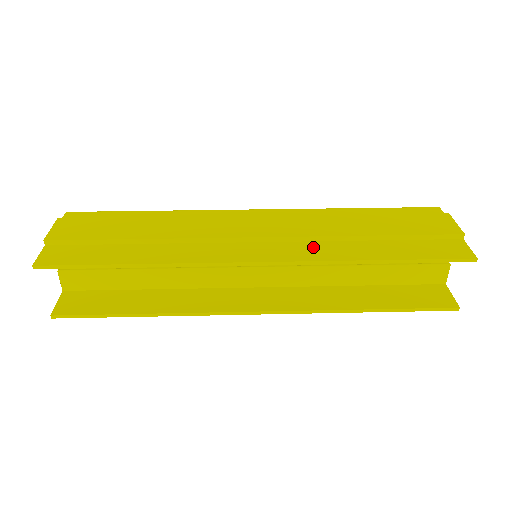
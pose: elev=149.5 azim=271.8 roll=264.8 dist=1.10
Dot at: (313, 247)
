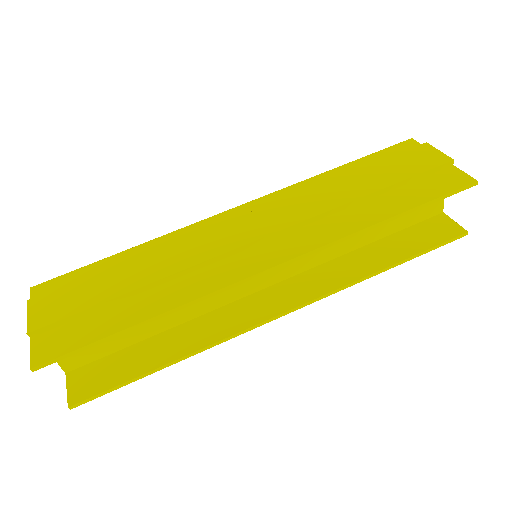
Dot at: (318, 229)
